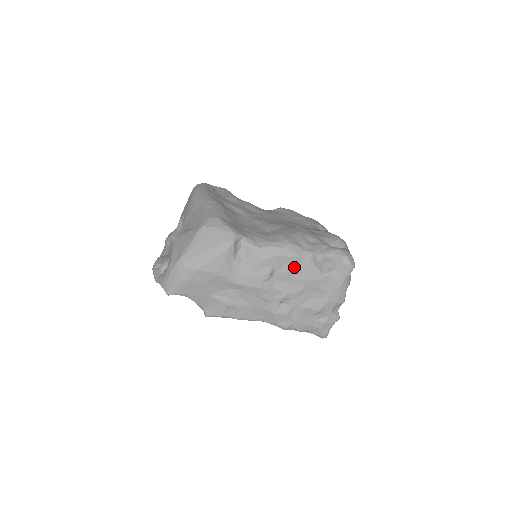
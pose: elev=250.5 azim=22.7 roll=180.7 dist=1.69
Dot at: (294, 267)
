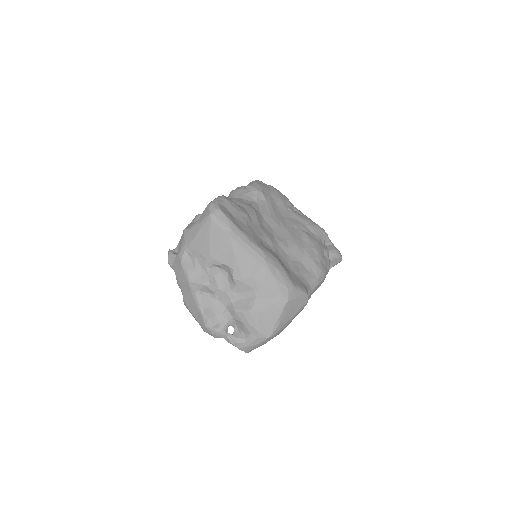
Dot at: occluded
